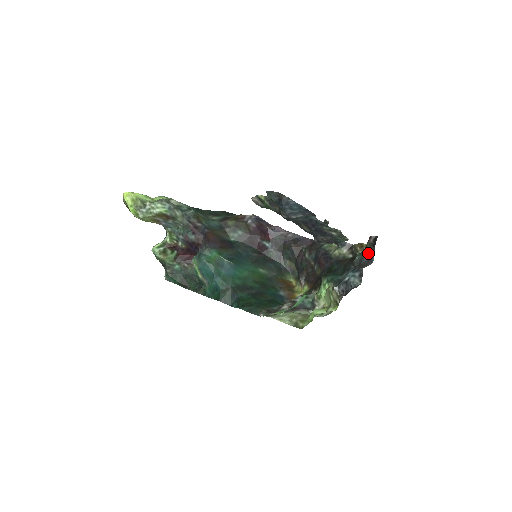
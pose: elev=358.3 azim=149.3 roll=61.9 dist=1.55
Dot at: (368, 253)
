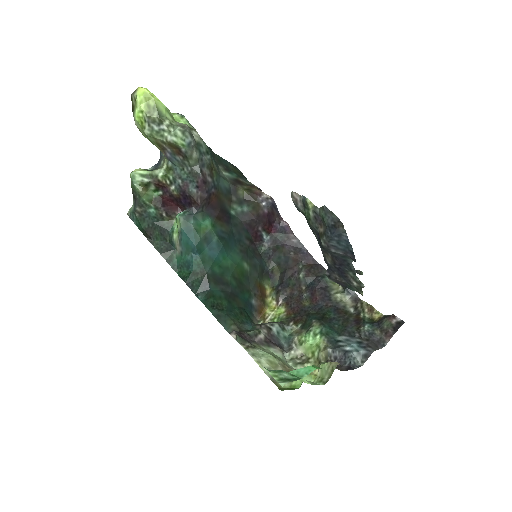
Dot at: (383, 332)
